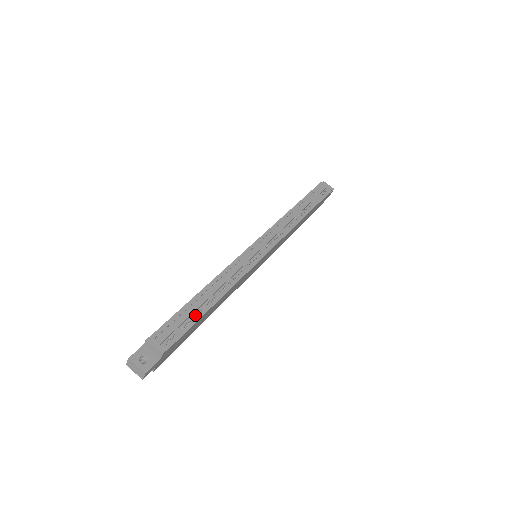
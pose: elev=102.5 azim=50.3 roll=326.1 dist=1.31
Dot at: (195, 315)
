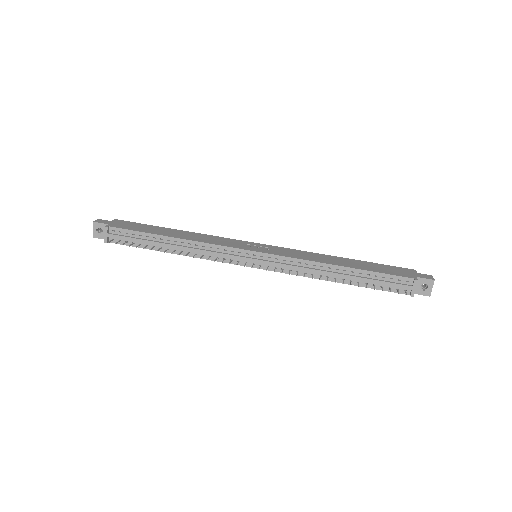
Dot at: (146, 246)
